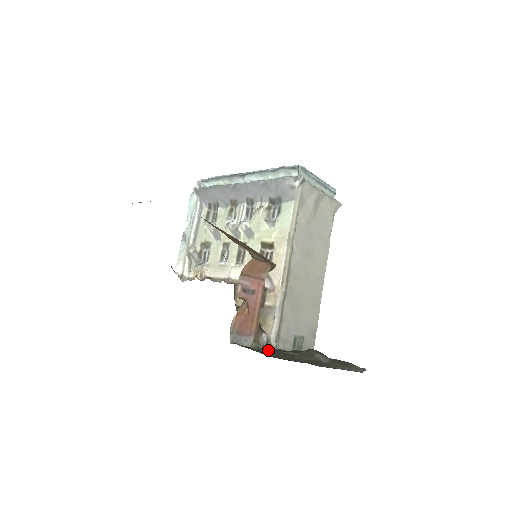
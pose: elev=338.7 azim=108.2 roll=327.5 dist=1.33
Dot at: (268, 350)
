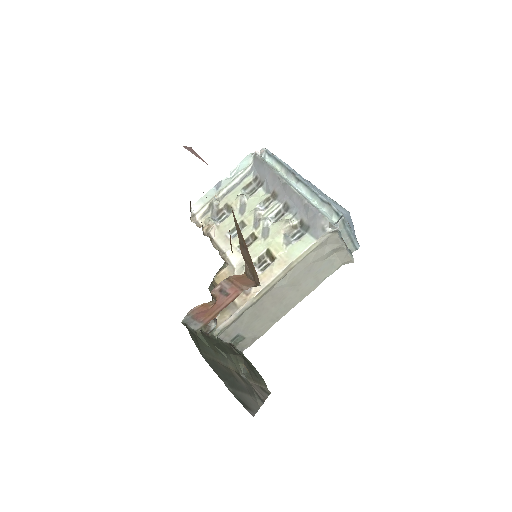
Dot at: (206, 341)
